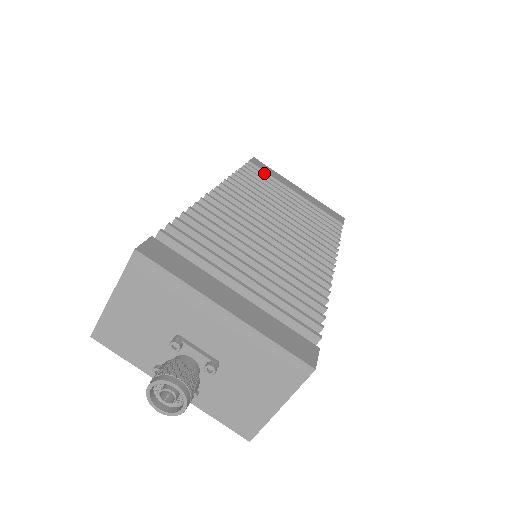
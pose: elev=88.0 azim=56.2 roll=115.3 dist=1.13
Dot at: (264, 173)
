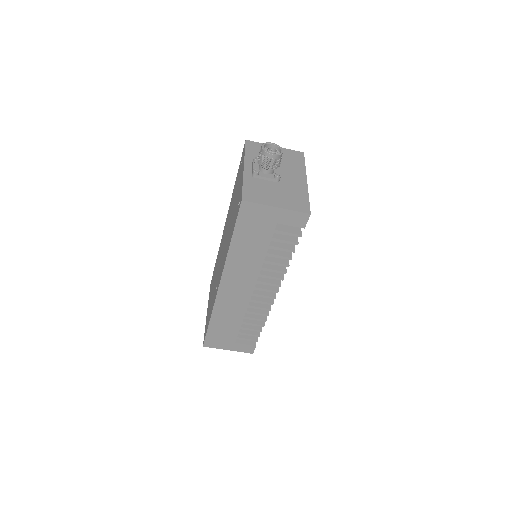
Dot at: occluded
